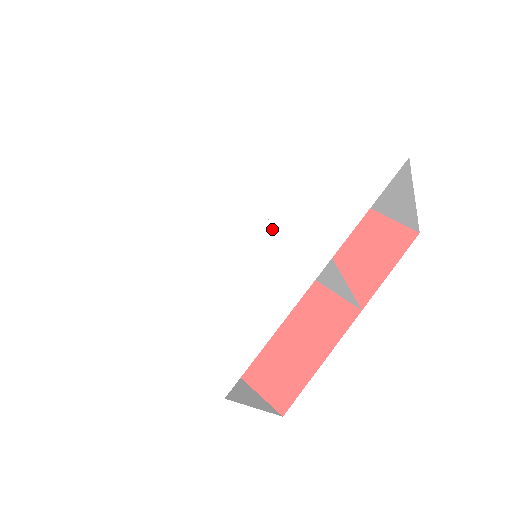
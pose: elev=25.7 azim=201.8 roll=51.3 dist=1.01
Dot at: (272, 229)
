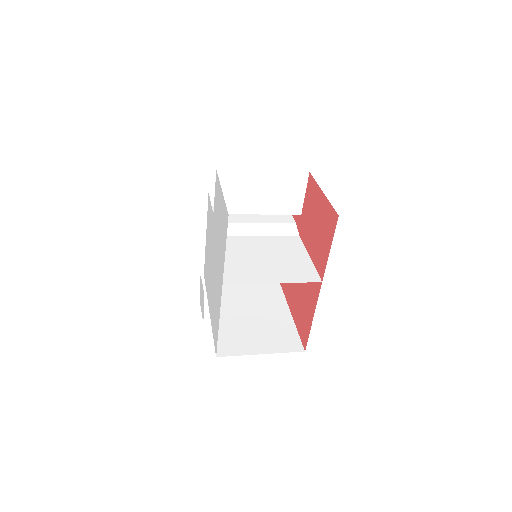
Dot at: (217, 261)
